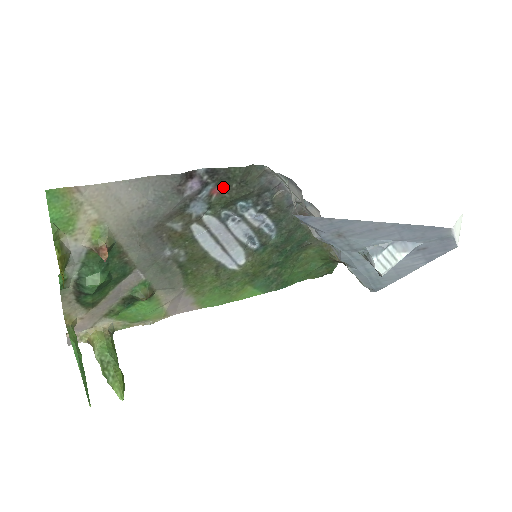
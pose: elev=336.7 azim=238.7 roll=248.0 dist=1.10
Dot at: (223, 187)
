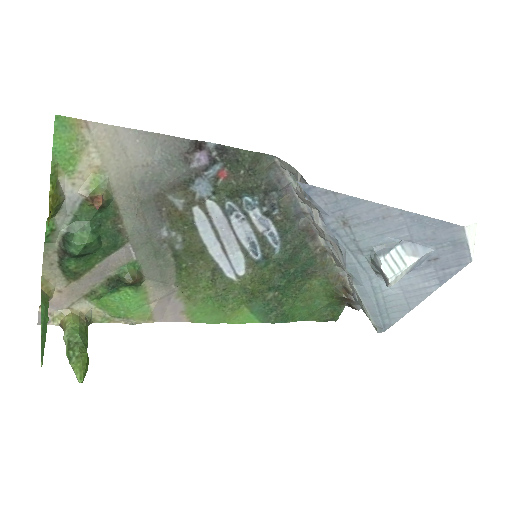
Dot at: (231, 171)
